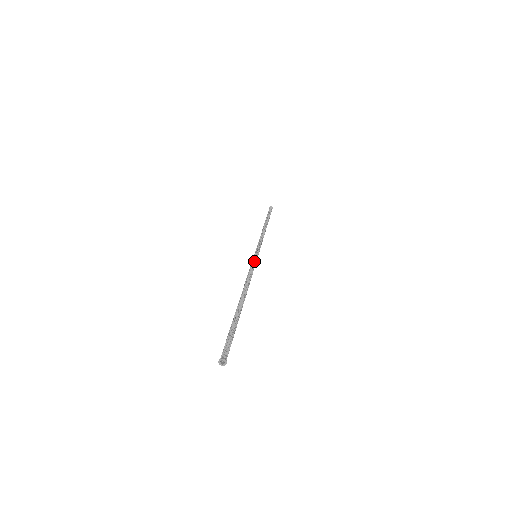
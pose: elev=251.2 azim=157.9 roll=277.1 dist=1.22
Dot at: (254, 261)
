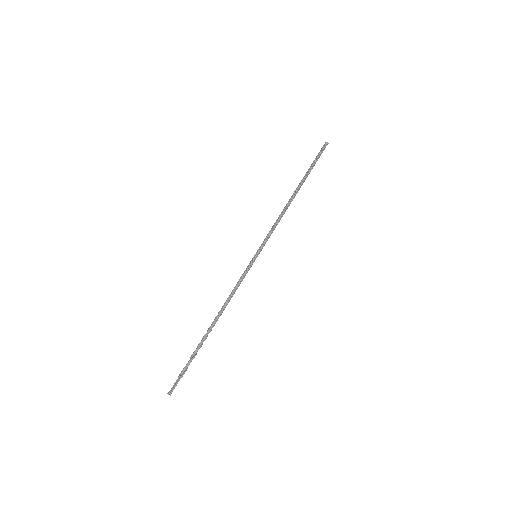
Dot at: (249, 269)
